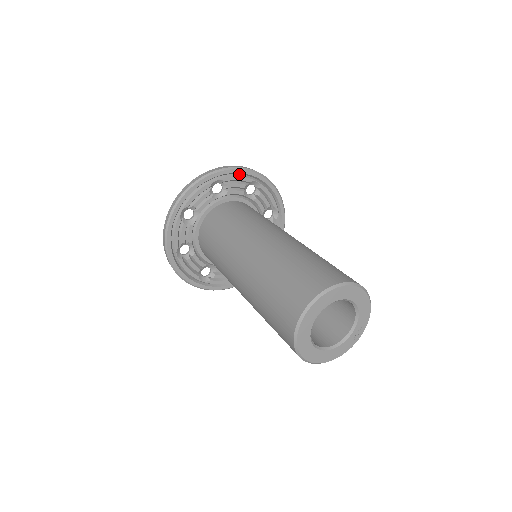
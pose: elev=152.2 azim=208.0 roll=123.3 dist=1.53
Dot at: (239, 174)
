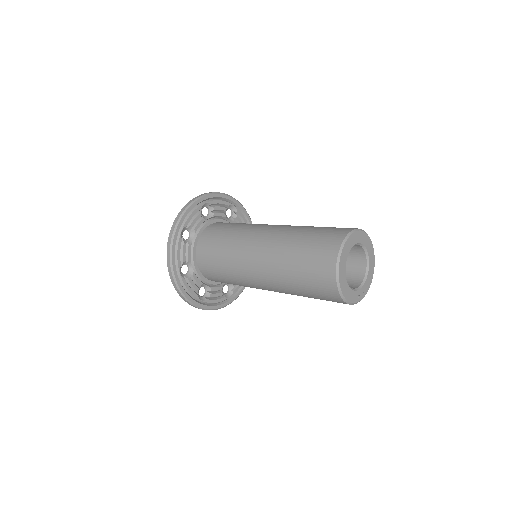
Dot at: (244, 217)
